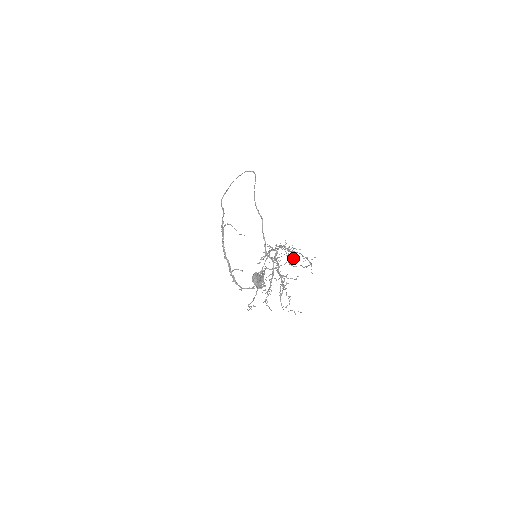
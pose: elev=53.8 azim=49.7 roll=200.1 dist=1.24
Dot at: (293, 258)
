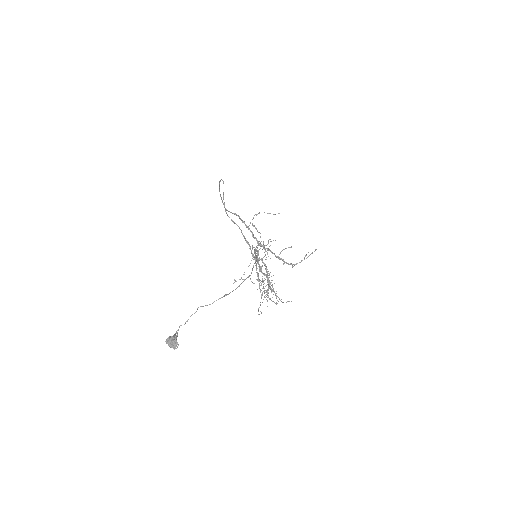
Dot at: occluded
